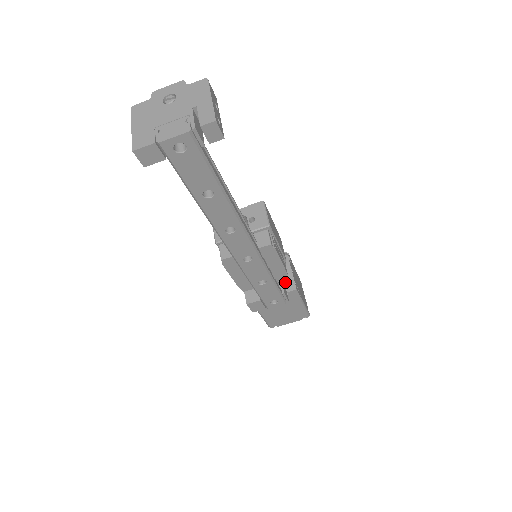
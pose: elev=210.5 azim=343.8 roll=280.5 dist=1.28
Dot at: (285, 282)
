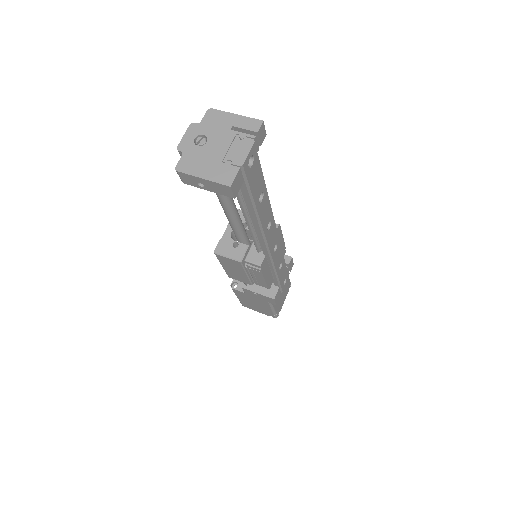
Dot at: occluded
